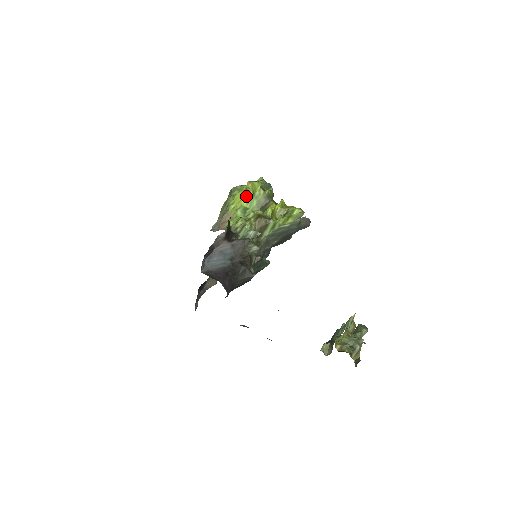
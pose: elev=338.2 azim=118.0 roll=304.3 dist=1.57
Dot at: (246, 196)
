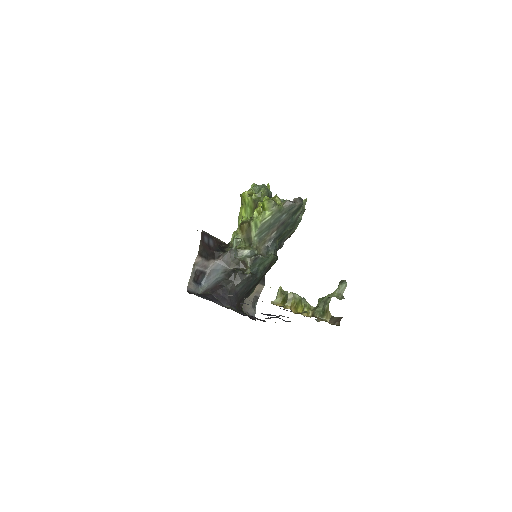
Dot at: (243, 208)
